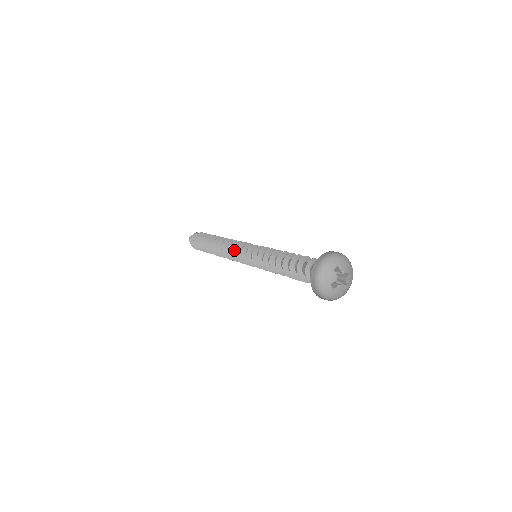
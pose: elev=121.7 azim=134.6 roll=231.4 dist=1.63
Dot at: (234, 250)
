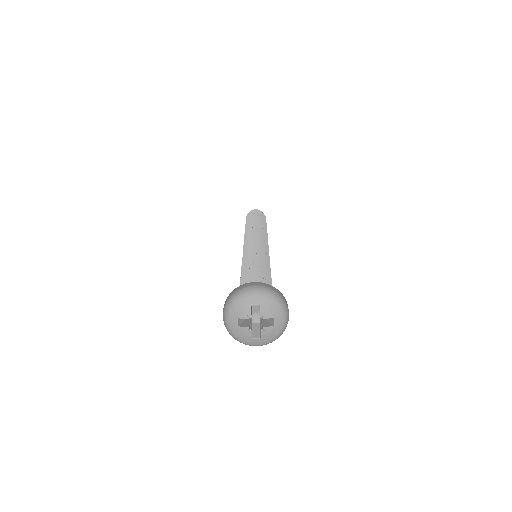
Dot at: occluded
